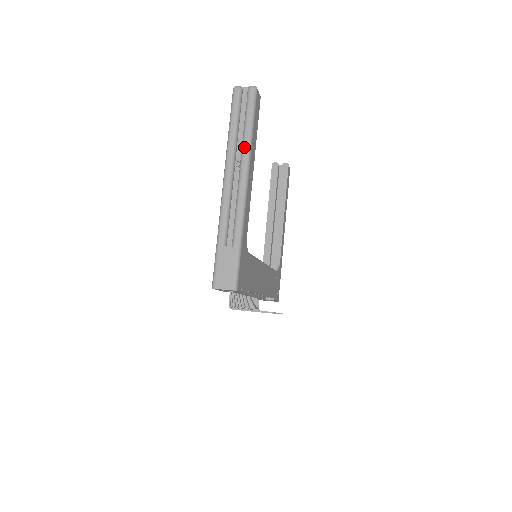
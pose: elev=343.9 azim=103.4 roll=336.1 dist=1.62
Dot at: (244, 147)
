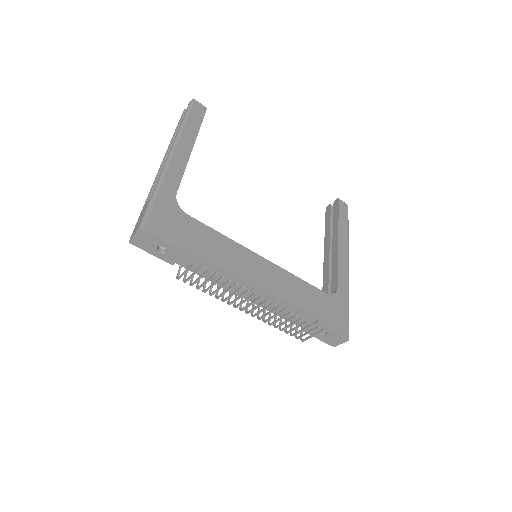
Dot at: (176, 134)
